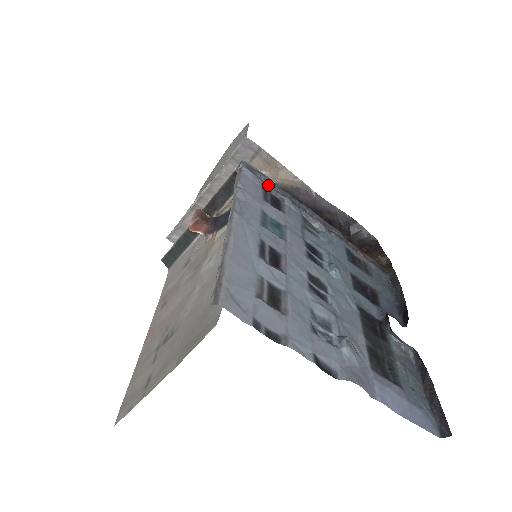
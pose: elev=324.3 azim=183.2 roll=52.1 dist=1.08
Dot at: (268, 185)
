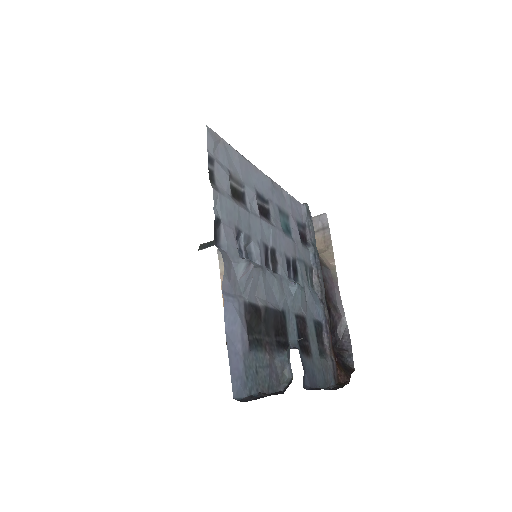
Dot at: (309, 230)
